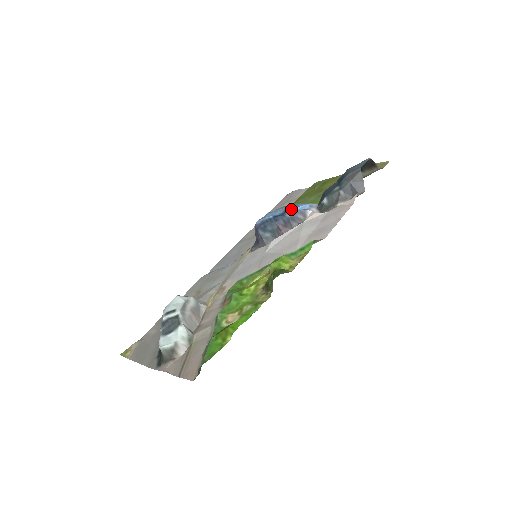
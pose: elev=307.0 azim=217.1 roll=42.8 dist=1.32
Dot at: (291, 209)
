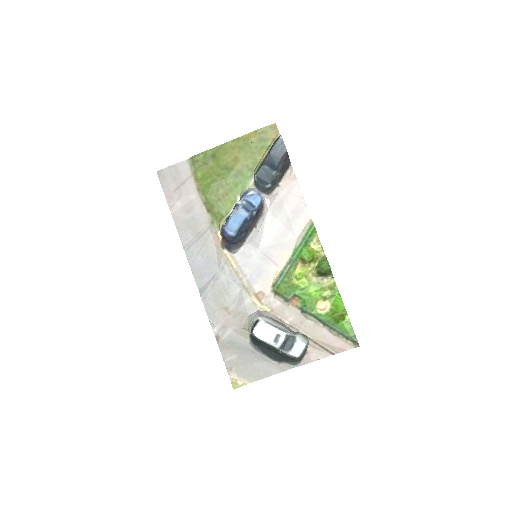
Dot at: (253, 208)
